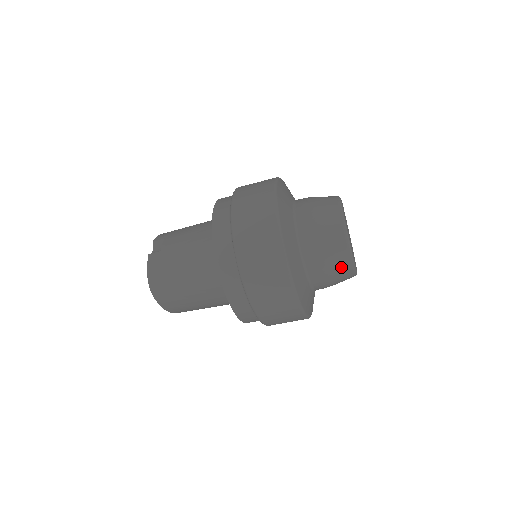
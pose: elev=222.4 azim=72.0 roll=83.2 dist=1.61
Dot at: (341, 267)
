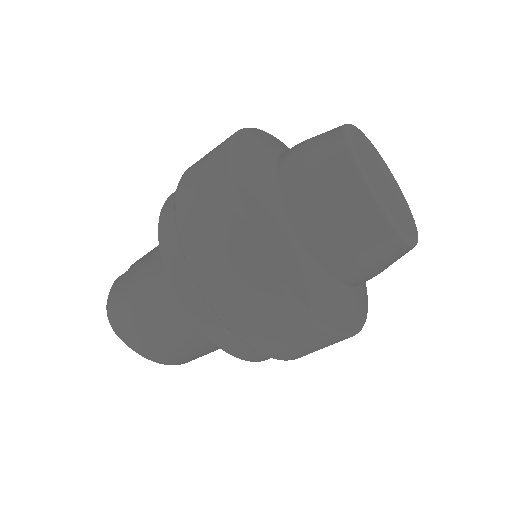
Dot at: (361, 221)
